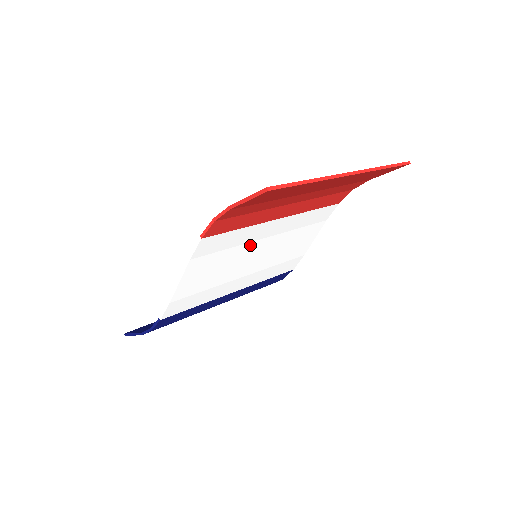
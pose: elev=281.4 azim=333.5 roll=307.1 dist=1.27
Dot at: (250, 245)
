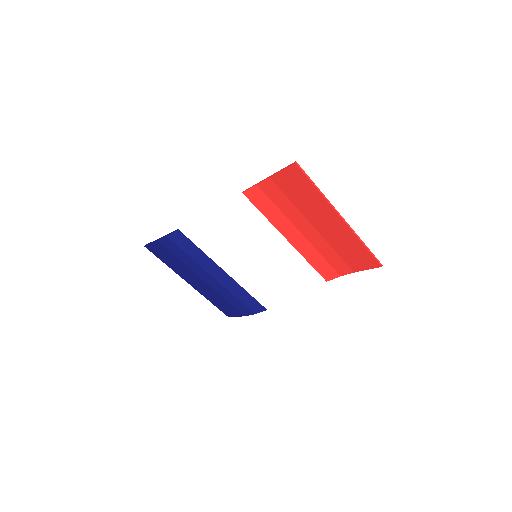
Dot at: (259, 240)
